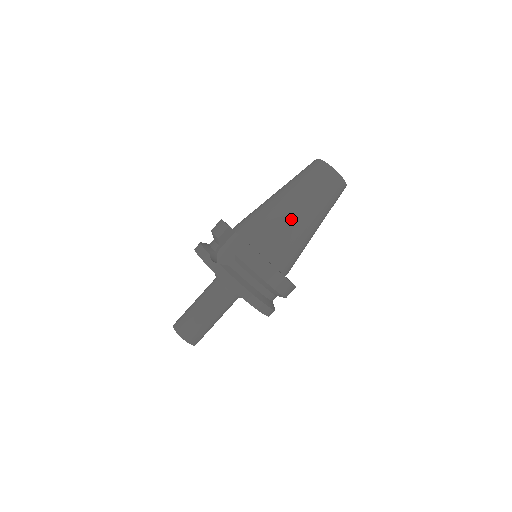
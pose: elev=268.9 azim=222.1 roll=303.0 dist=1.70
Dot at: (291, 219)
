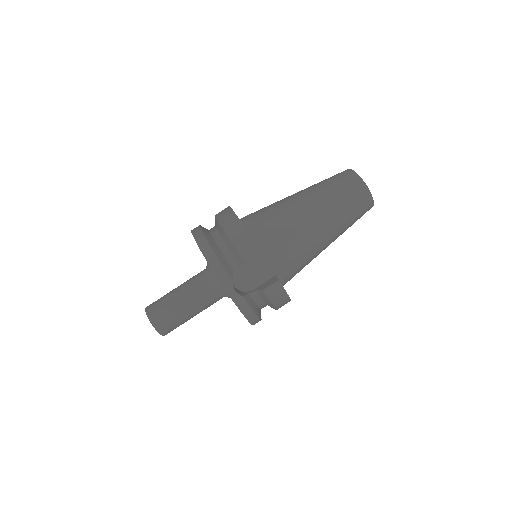
Dot at: (318, 247)
